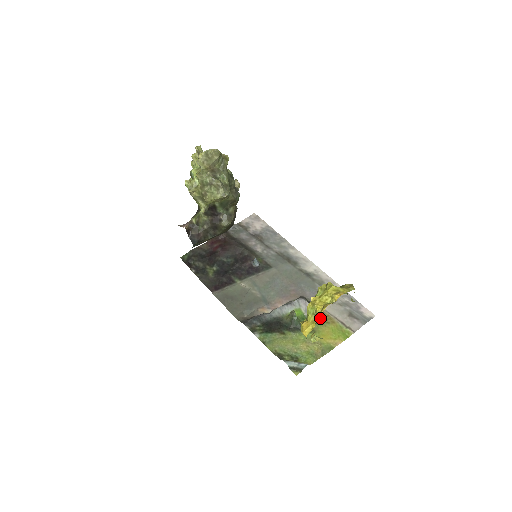
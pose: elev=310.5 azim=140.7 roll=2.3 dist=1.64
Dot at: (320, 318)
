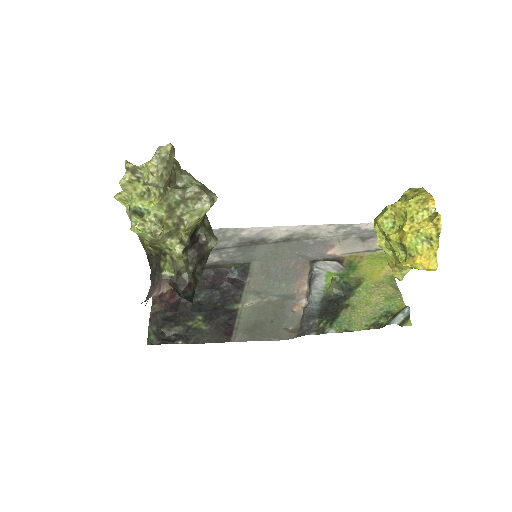
Dot at: (349, 264)
